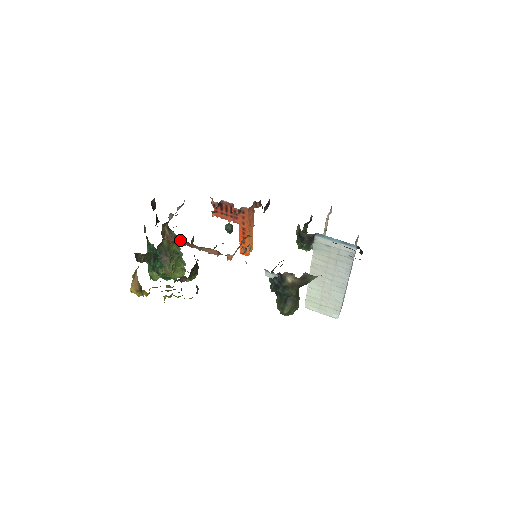
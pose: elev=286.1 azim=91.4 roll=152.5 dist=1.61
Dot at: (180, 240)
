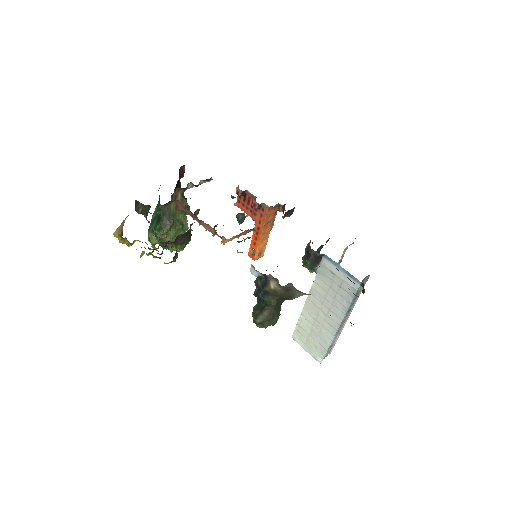
Dot at: (186, 208)
